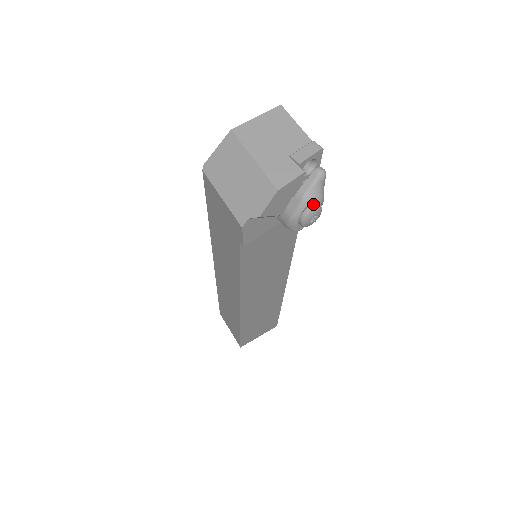
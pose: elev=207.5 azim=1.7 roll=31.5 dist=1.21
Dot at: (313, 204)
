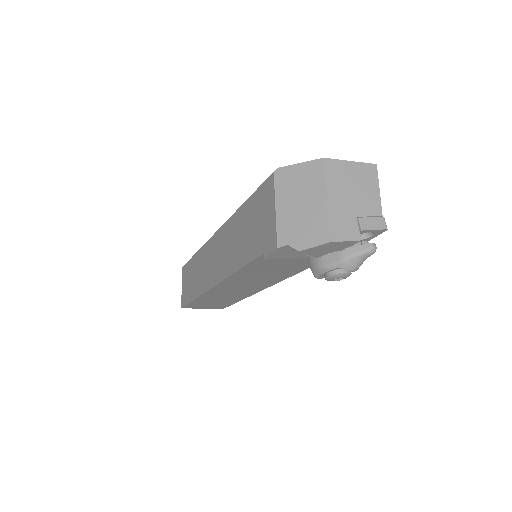
Dot at: (348, 269)
